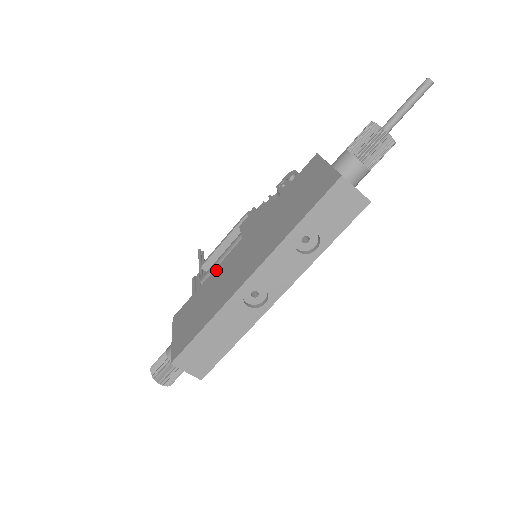
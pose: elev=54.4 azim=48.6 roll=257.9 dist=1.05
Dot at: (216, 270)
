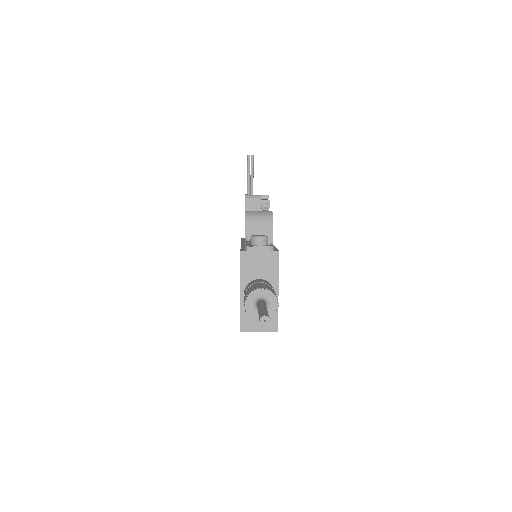
Dot at: occluded
